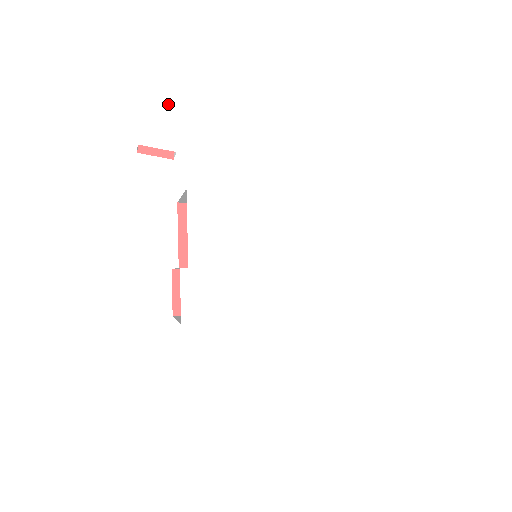
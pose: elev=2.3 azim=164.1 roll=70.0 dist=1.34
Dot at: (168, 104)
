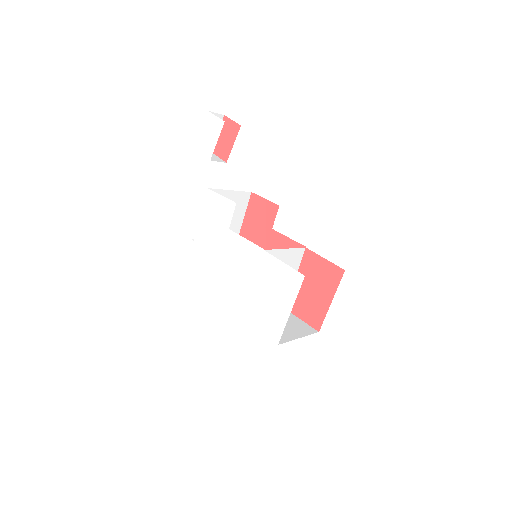
Dot at: (216, 124)
